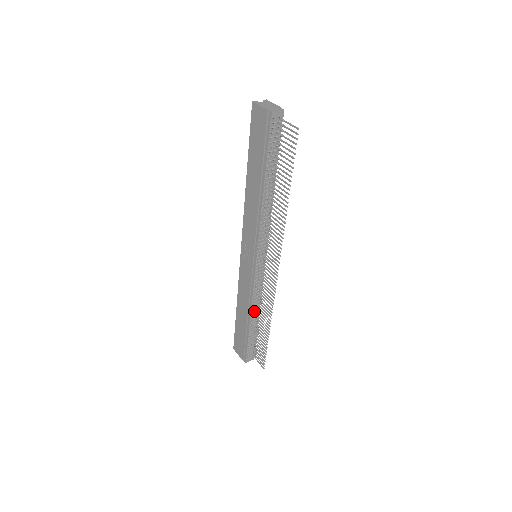
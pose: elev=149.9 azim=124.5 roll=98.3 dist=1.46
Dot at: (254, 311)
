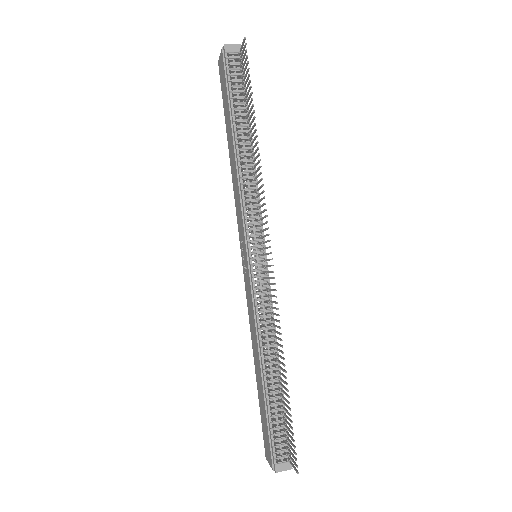
Dot at: (267, 351)
